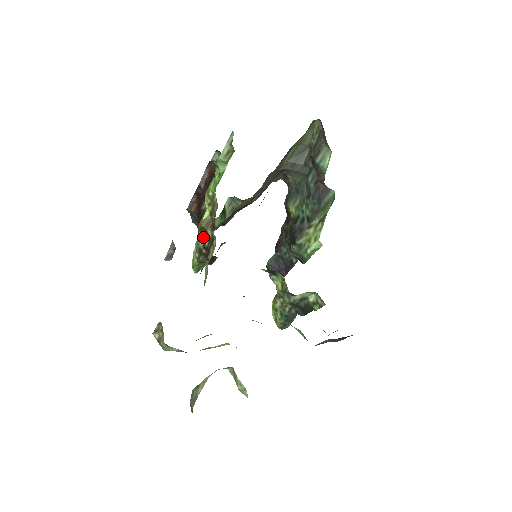
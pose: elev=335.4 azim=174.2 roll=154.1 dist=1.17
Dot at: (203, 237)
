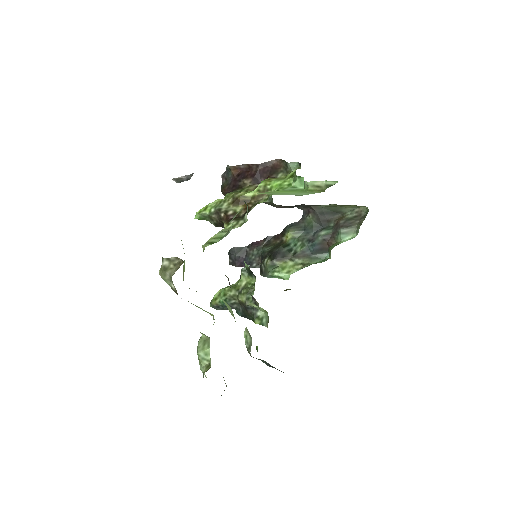
Dot at: (231, 205)
